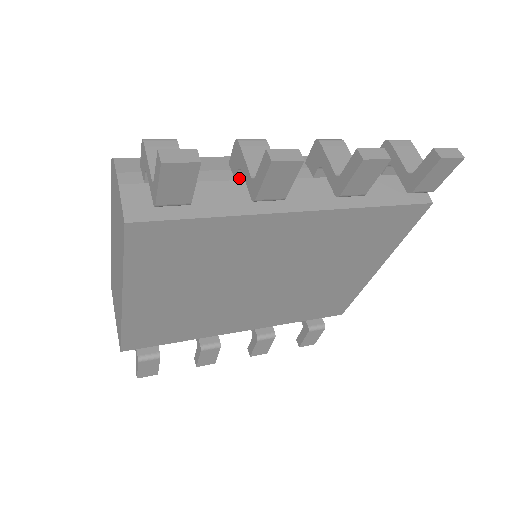
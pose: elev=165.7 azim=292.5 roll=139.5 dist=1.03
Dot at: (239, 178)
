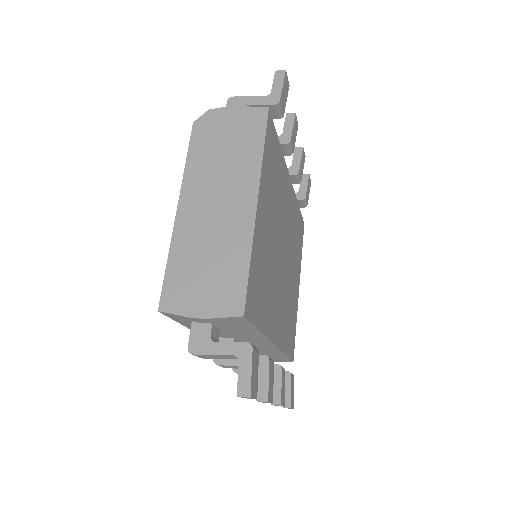
Dot at: occluded
